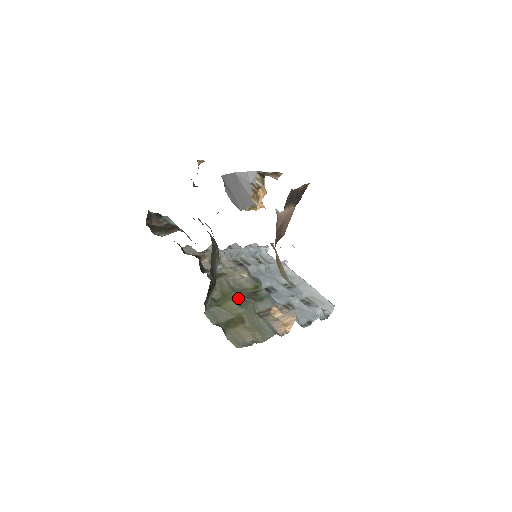
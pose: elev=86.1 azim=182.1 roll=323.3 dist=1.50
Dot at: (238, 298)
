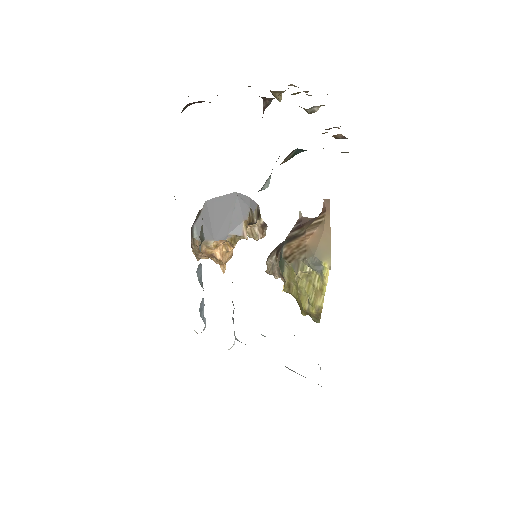
Dot at: occluded
